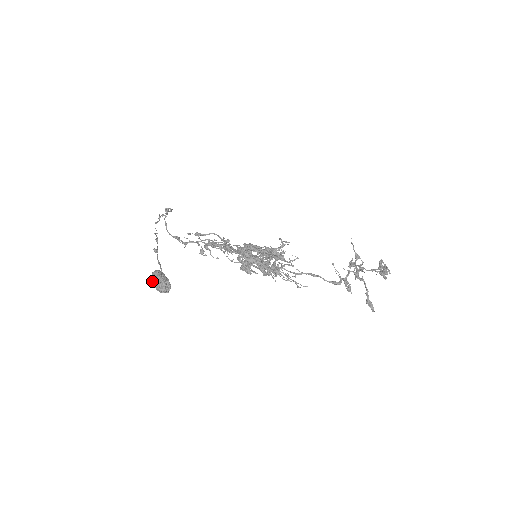
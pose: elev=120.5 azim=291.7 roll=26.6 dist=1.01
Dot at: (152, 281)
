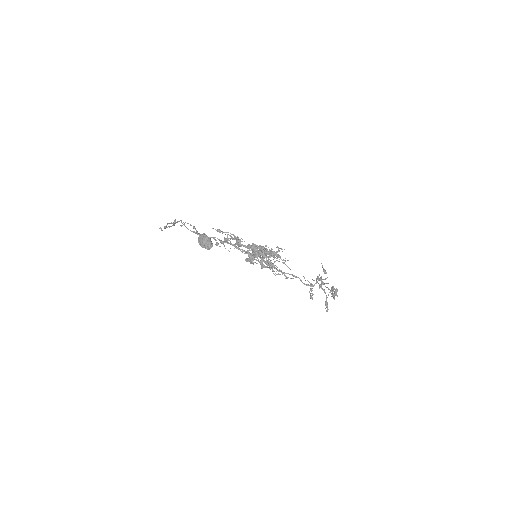
Dot at: (198, 241)
